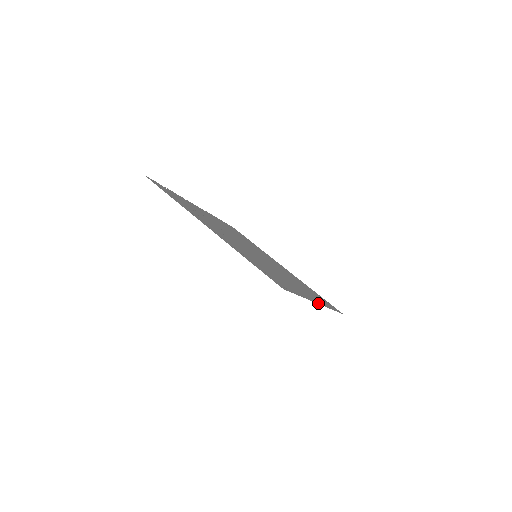
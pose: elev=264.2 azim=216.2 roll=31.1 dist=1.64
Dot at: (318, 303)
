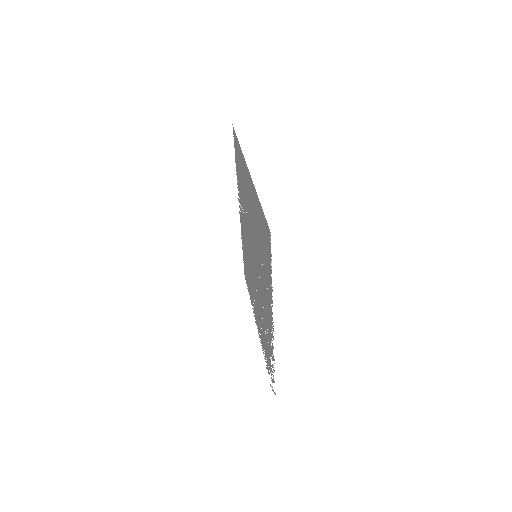
Dot at: occluded
